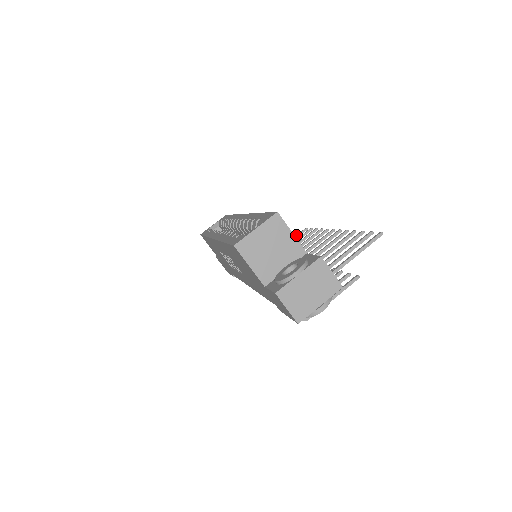
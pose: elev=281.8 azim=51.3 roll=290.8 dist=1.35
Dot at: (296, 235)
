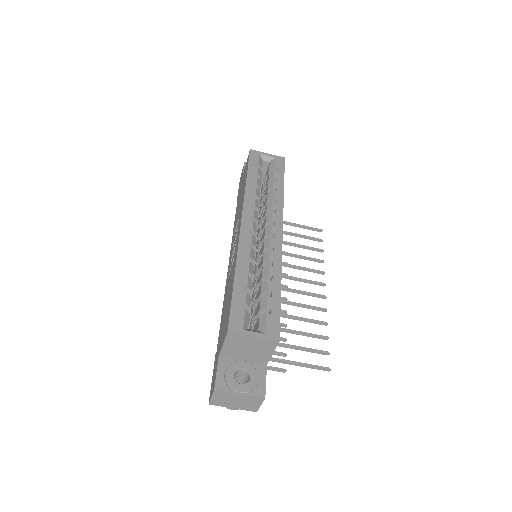
Dot at: (309, 227)
